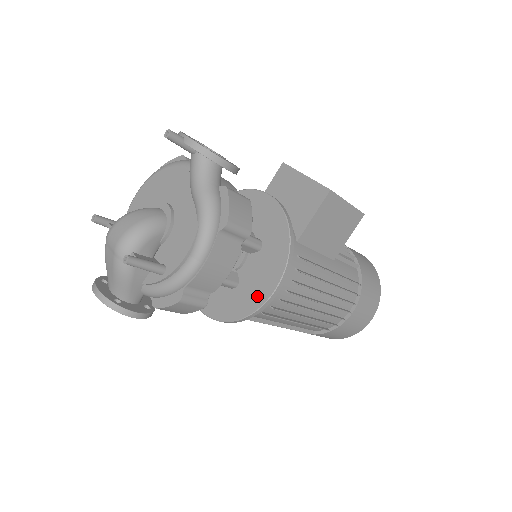
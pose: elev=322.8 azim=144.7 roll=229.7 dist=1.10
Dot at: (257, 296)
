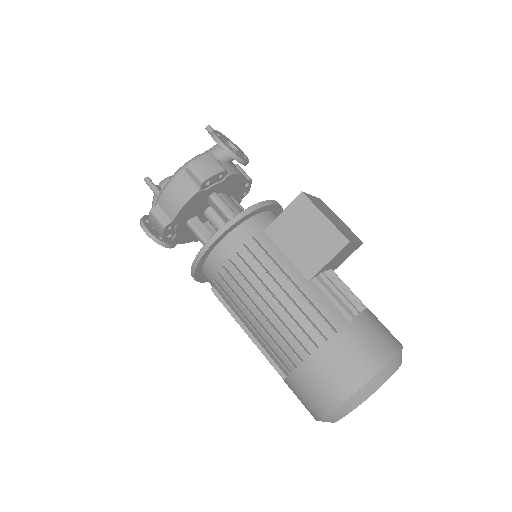
Dot at: occluded
